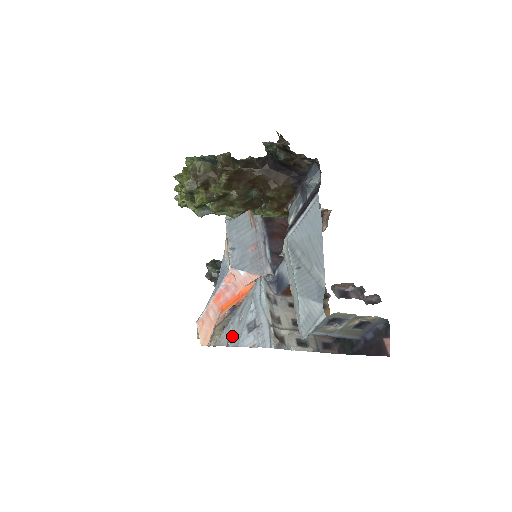
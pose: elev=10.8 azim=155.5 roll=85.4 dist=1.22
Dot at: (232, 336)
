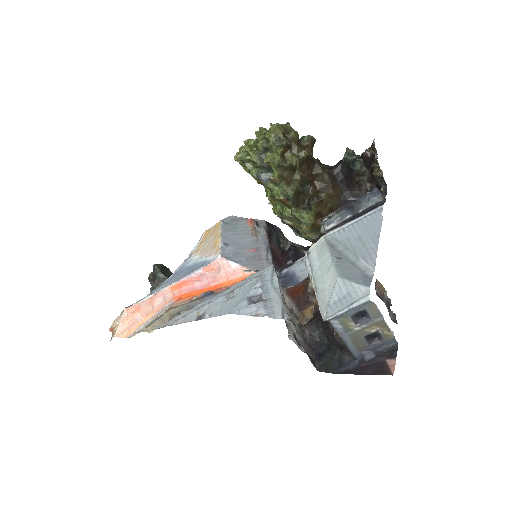
Dot at: (211, 310)
